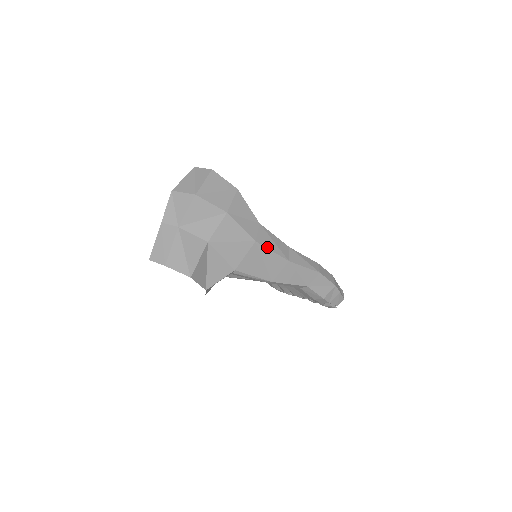
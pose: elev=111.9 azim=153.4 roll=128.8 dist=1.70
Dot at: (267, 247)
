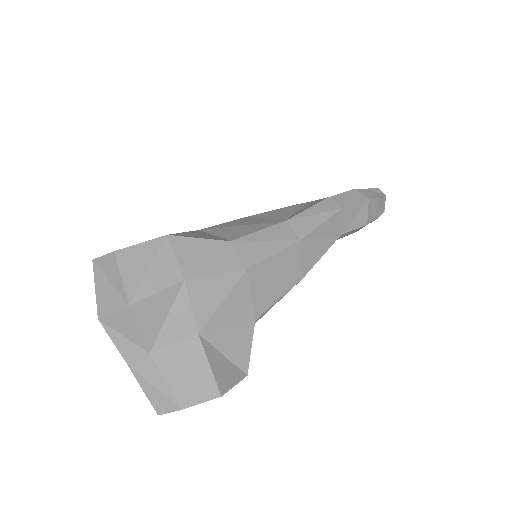
Dot at: (264, 258)
